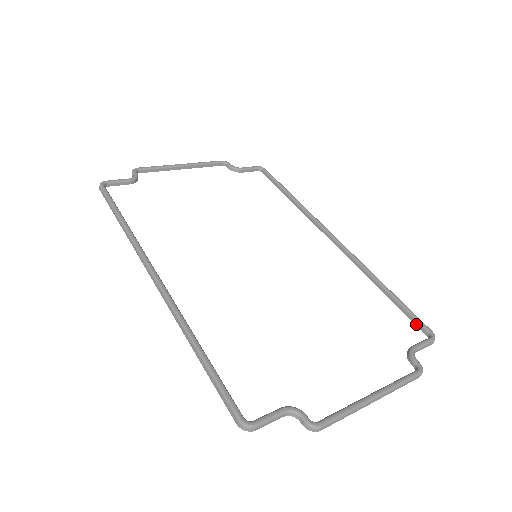
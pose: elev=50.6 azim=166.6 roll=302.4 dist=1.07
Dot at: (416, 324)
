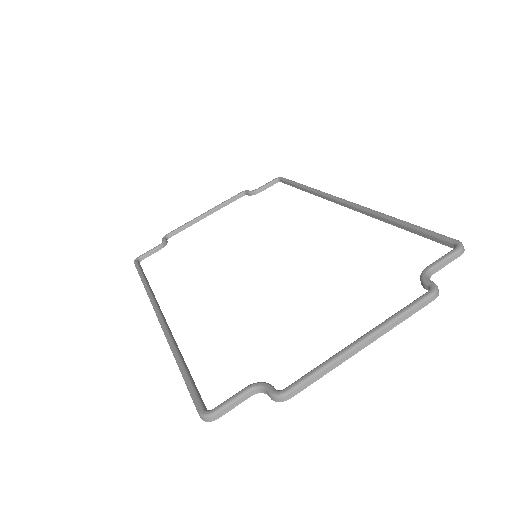
Dot at: (439, 242)
